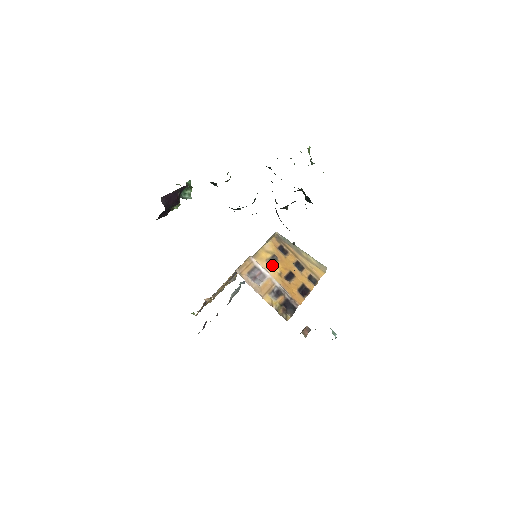
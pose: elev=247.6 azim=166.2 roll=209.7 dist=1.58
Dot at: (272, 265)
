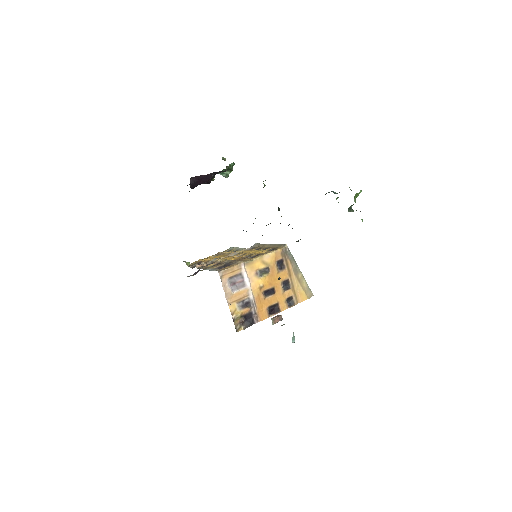
Dot at: (259, 277)
